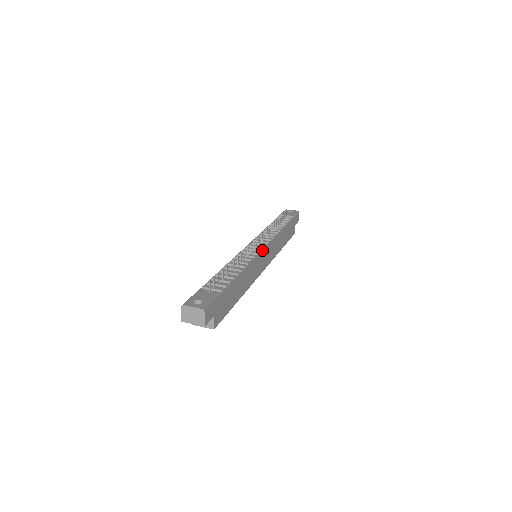
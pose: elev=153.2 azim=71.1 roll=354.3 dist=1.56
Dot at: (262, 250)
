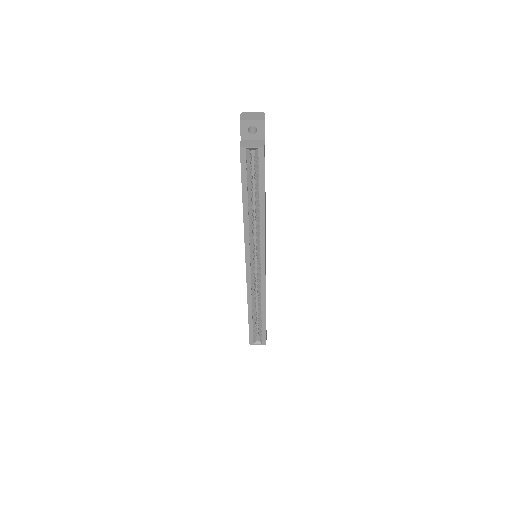
Dot at: occluded
